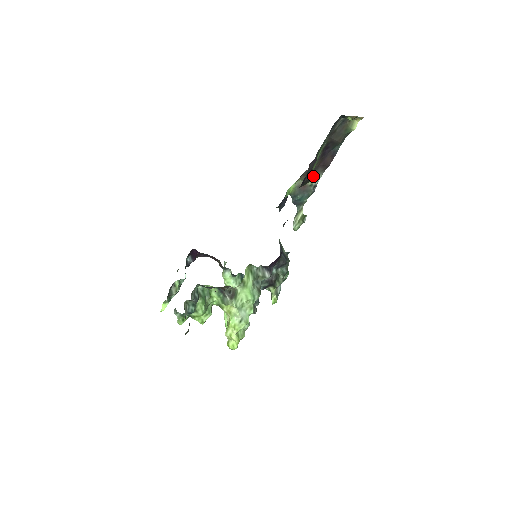
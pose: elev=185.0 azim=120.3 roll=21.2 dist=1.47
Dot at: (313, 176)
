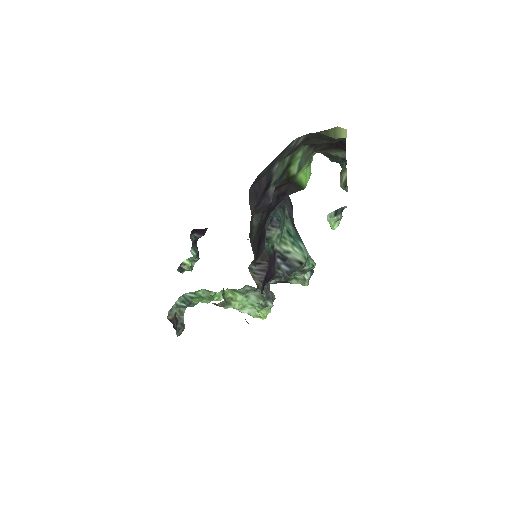
Dot at: (301, 186)
